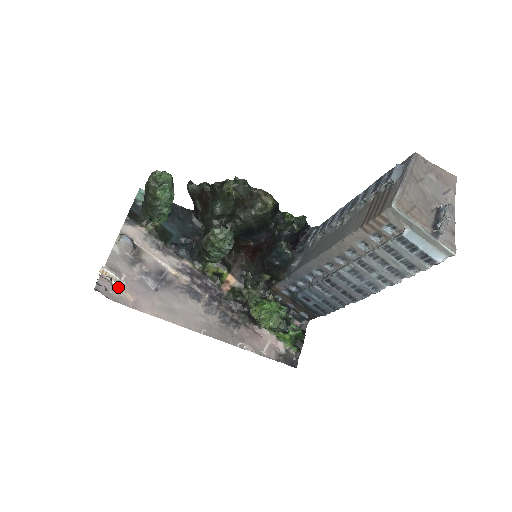
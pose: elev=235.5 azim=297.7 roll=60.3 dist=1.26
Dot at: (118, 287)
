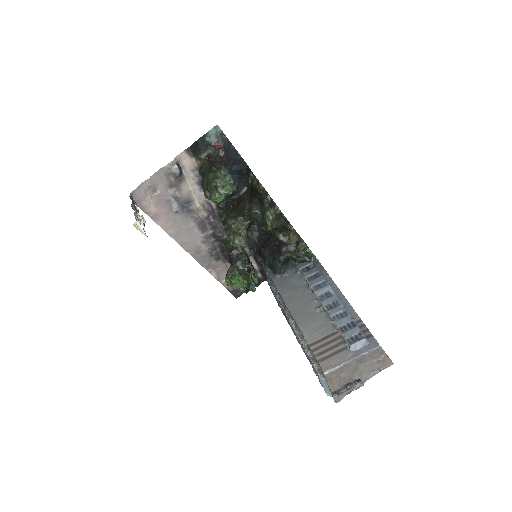
Dot at: (144, 223)
